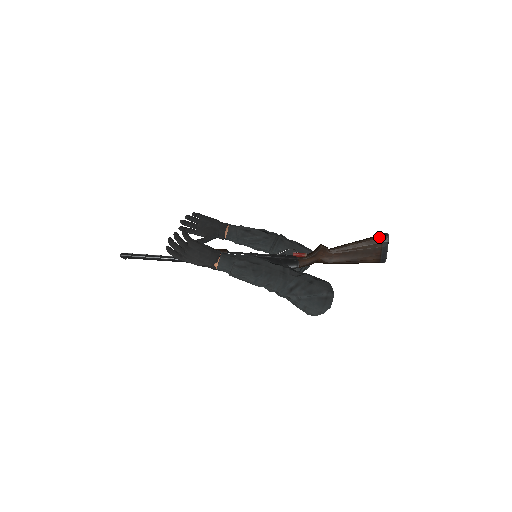
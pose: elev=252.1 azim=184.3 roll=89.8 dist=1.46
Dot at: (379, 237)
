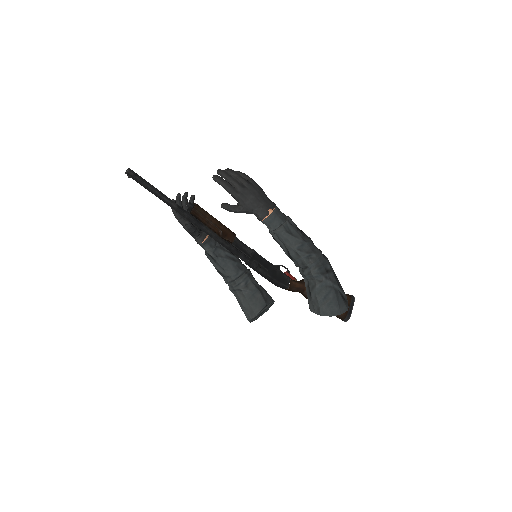
Dot at: (348, 294)
